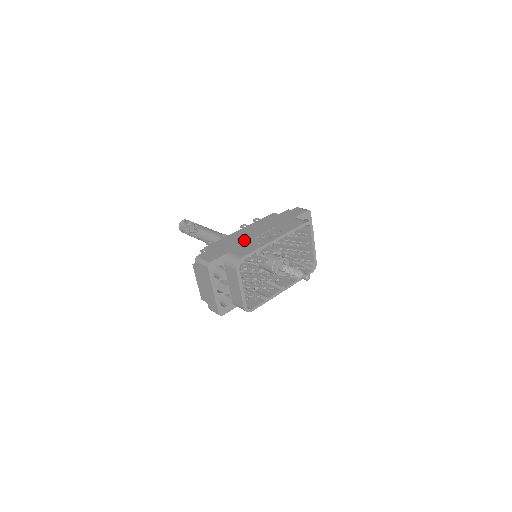
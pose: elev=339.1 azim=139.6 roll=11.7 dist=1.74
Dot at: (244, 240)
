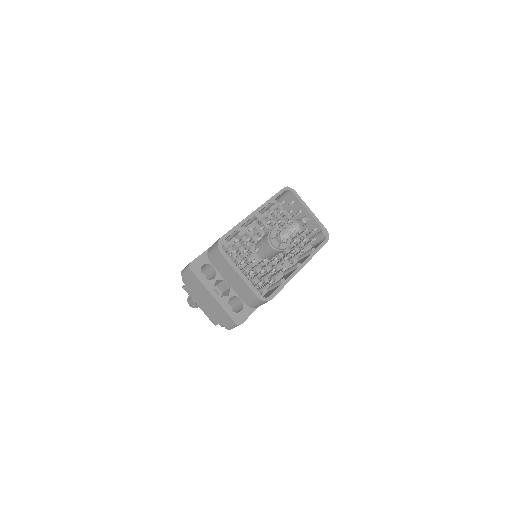
Dot at: occluded
